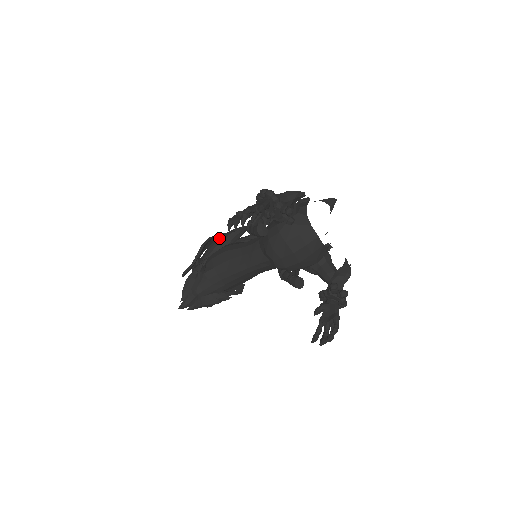
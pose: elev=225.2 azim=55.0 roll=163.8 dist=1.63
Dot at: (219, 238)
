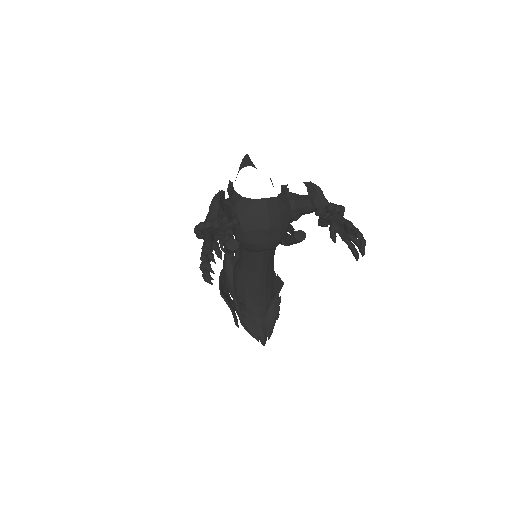
Dot at: (224, 275)
